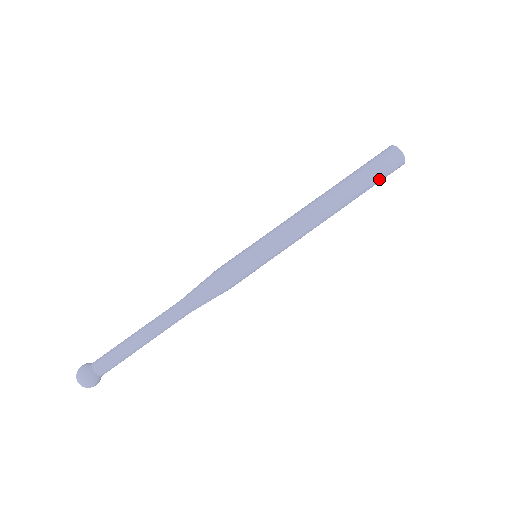
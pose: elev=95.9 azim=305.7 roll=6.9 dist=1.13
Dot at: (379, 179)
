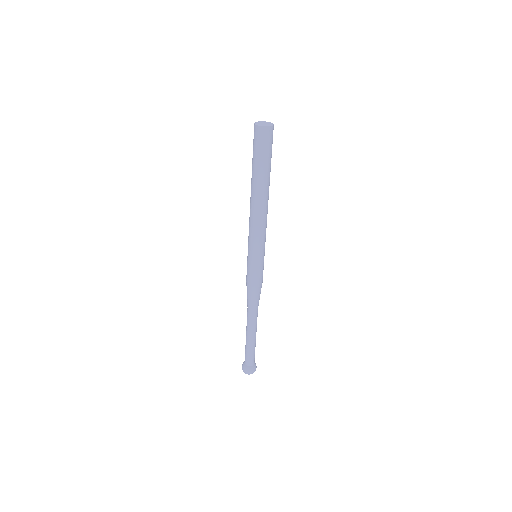
Dot at: (271, 151)
